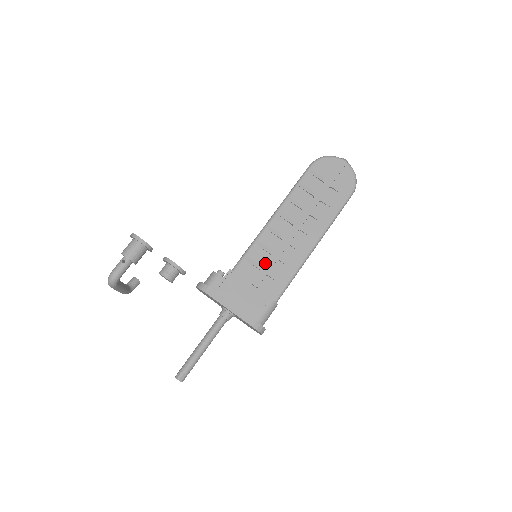
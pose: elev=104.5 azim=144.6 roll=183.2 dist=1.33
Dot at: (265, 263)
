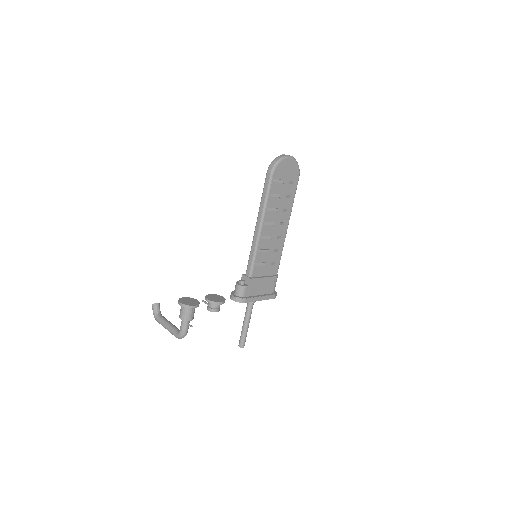
Dot at: (266, 259)
